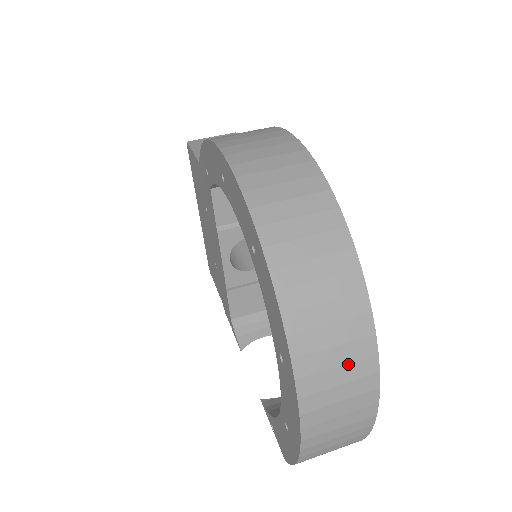
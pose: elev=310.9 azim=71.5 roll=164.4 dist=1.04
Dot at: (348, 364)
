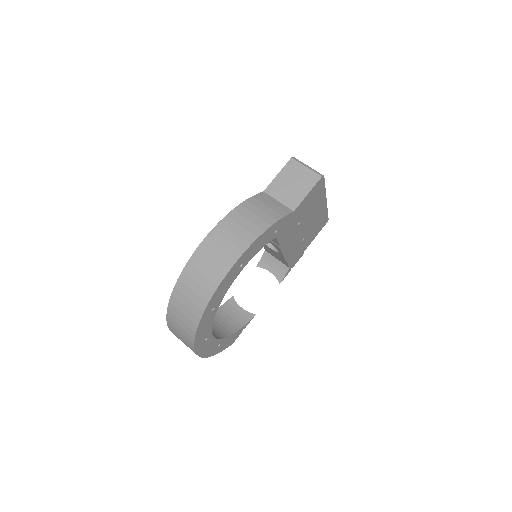
Dot at: (185, 343)
